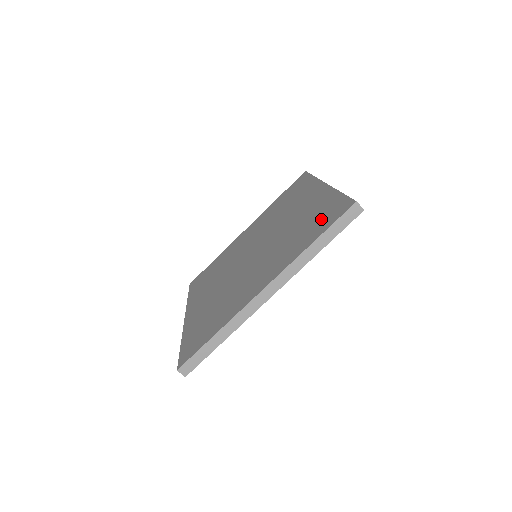
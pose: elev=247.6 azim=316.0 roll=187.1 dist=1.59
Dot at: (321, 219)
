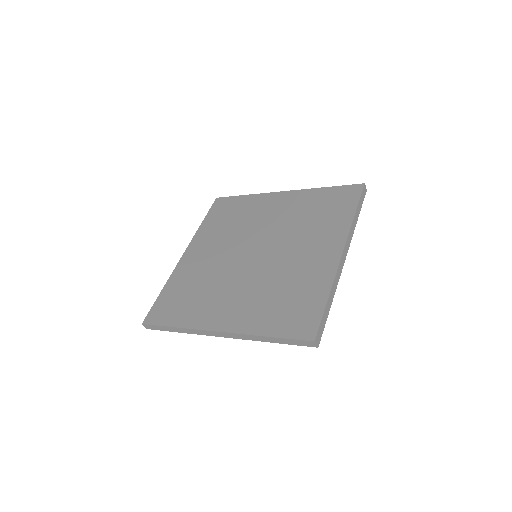
Dot at: (293, 313)
